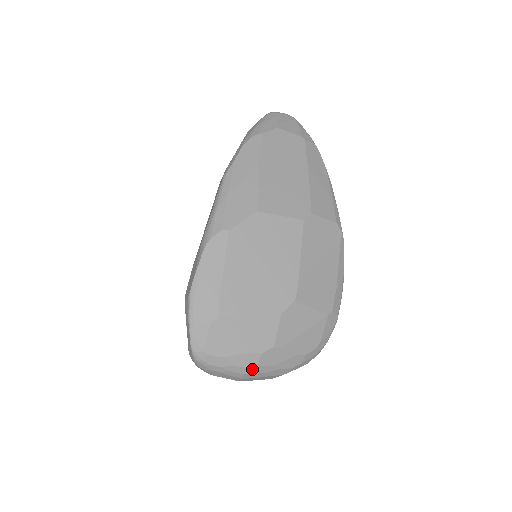
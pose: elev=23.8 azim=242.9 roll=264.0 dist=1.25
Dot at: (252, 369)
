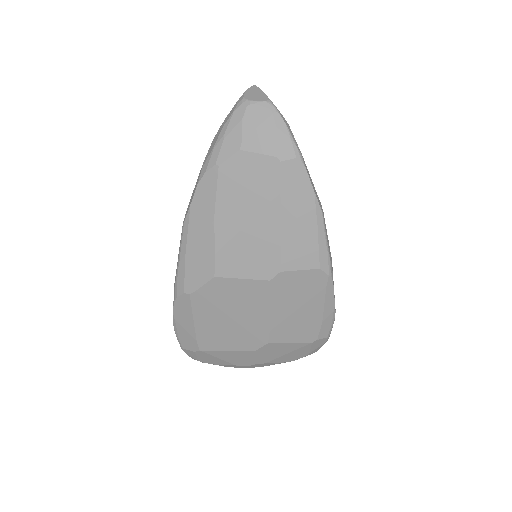
Dot at: occluded
